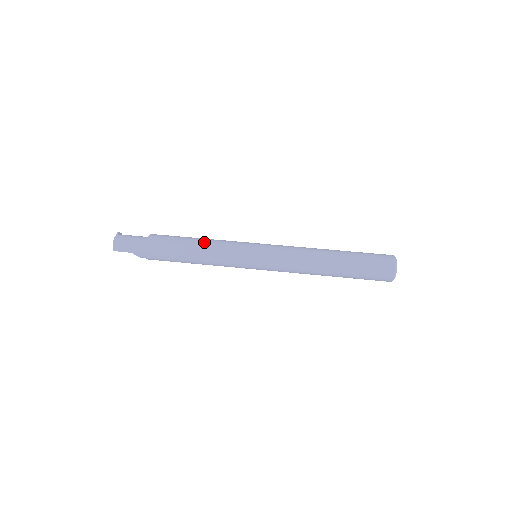
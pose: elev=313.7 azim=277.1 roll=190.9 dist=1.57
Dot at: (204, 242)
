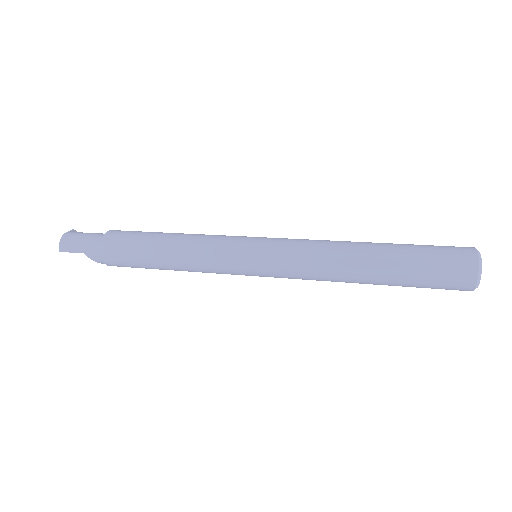
Dot at: (181, 235)
